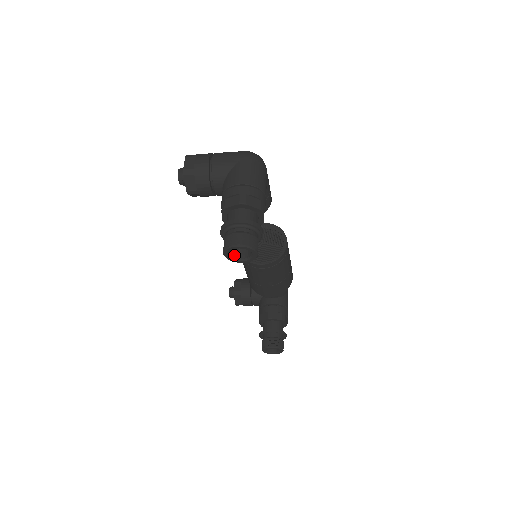
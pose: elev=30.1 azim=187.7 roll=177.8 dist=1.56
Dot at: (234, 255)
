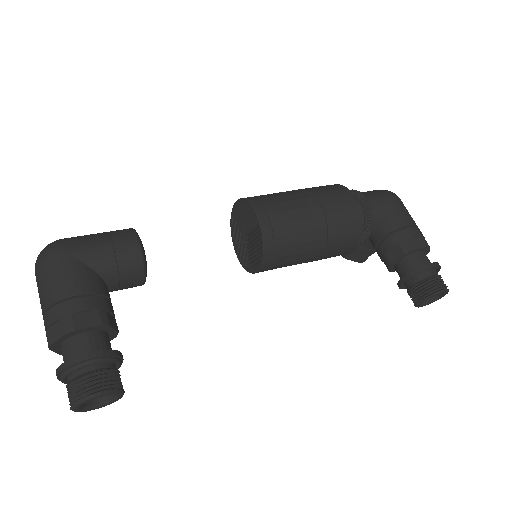
Dot at: (108, 396)
